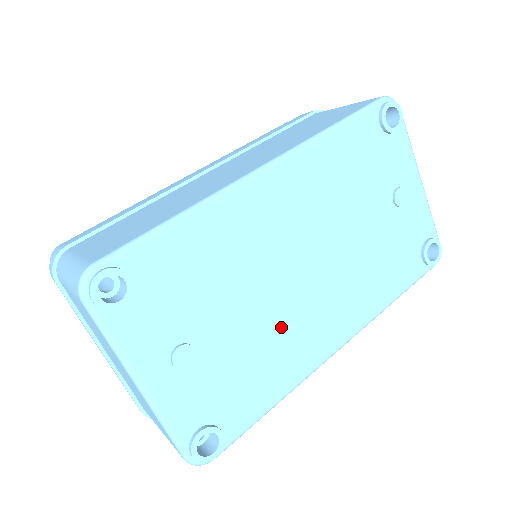
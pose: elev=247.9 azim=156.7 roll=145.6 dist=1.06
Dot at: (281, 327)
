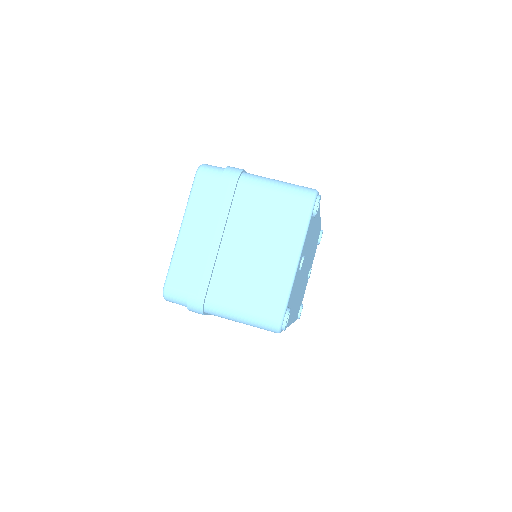
Dot at: (298, 289)
